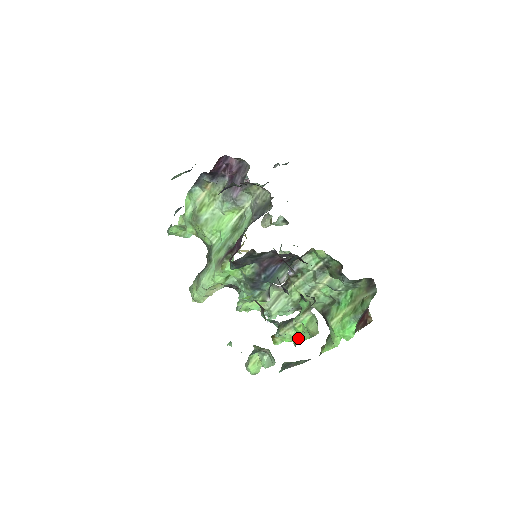
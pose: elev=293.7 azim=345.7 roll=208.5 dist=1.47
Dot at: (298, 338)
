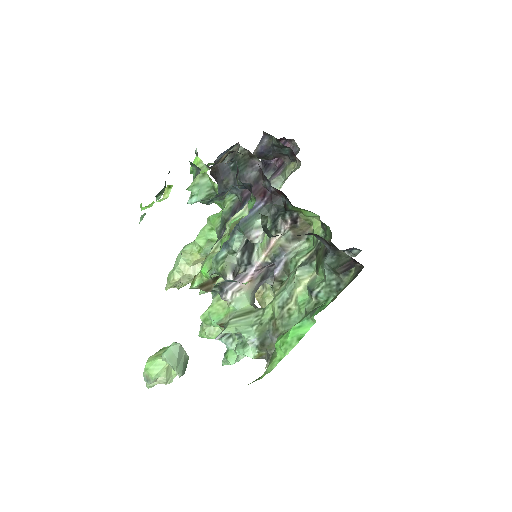
Dot at: occluded
